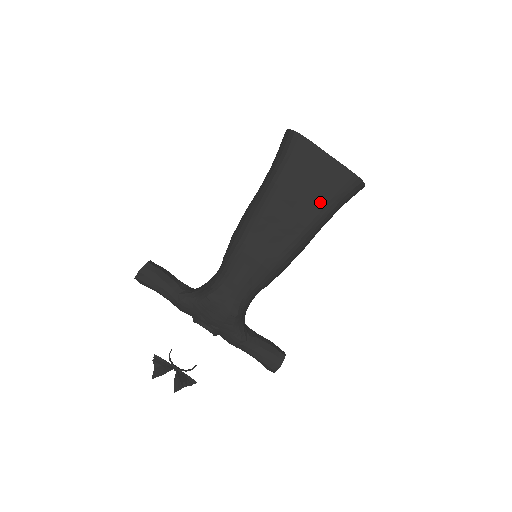
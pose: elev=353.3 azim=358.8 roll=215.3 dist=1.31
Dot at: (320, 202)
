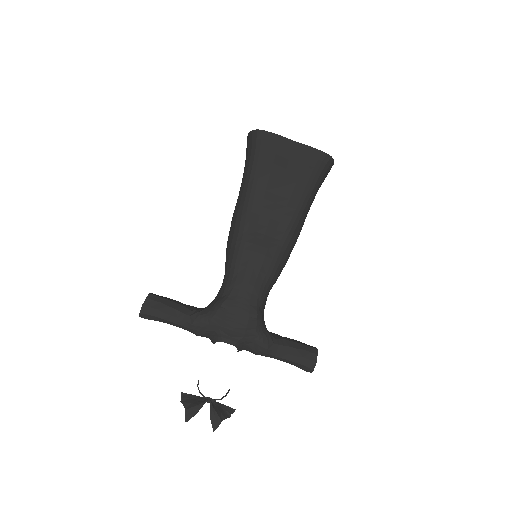
Dot at: (301, 183)
